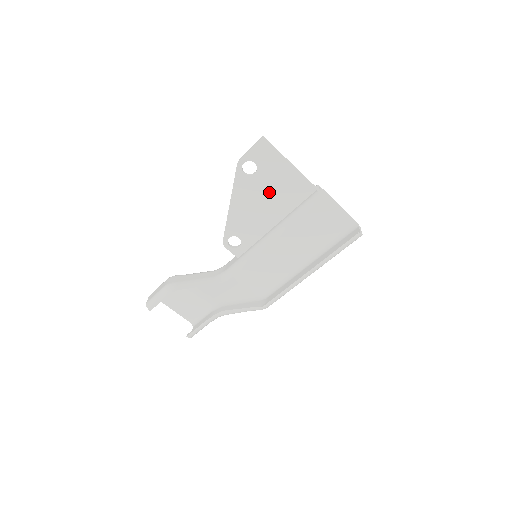
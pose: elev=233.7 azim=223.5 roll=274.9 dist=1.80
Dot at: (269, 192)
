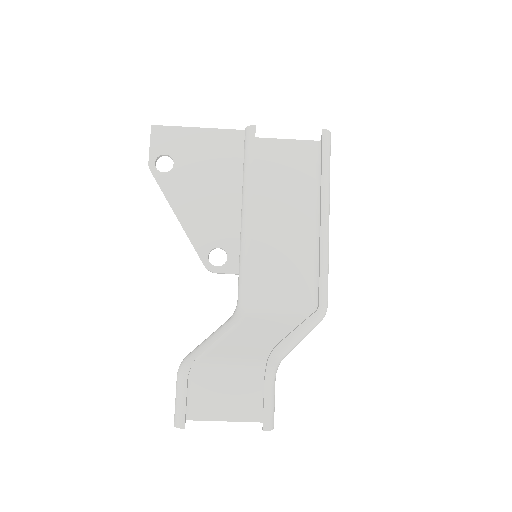
Dot at: (203, 171)
